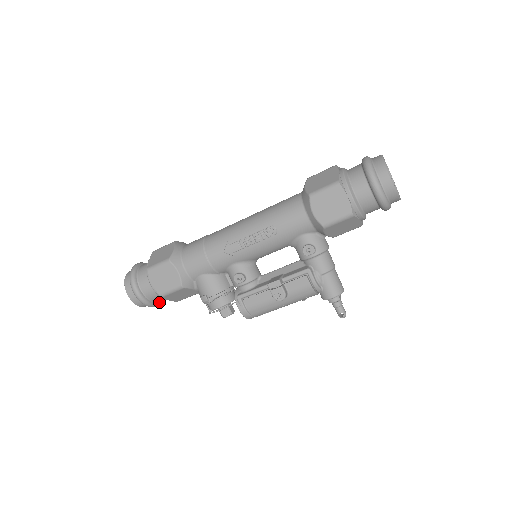
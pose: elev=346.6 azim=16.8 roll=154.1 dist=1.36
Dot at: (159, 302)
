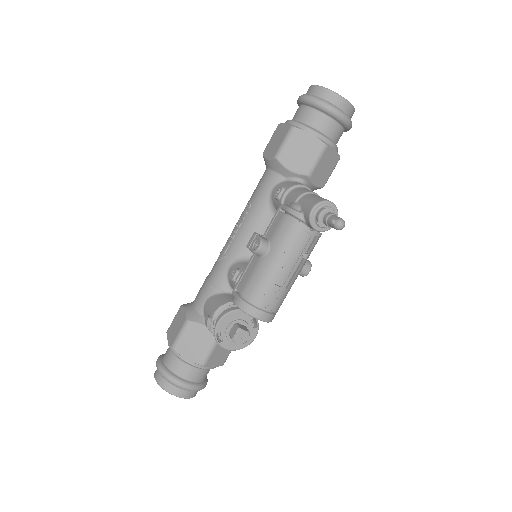
Dot at: (188, 382)
